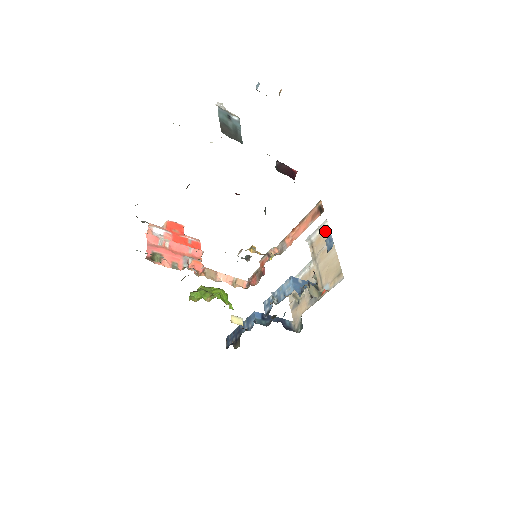
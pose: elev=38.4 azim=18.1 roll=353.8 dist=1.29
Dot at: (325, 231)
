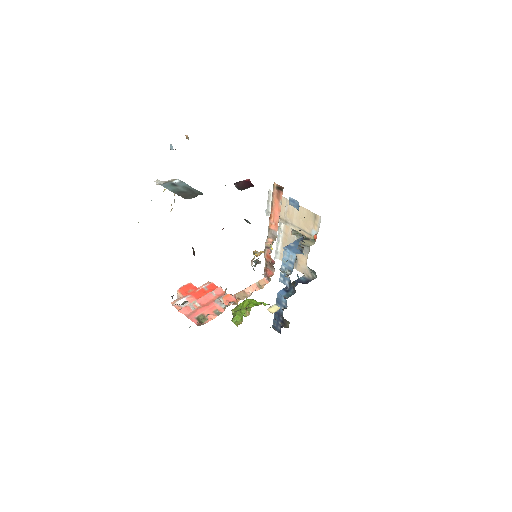
Dot at: occluded
